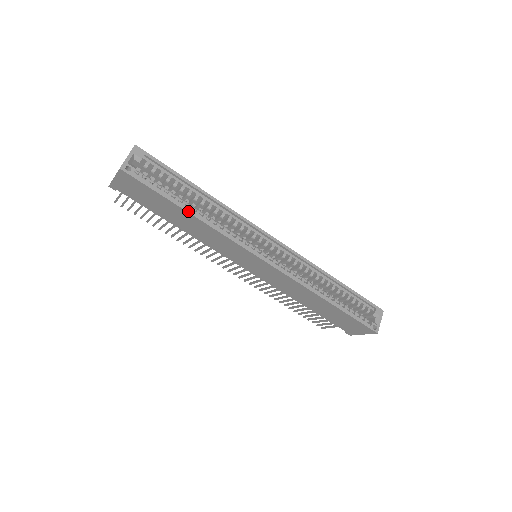
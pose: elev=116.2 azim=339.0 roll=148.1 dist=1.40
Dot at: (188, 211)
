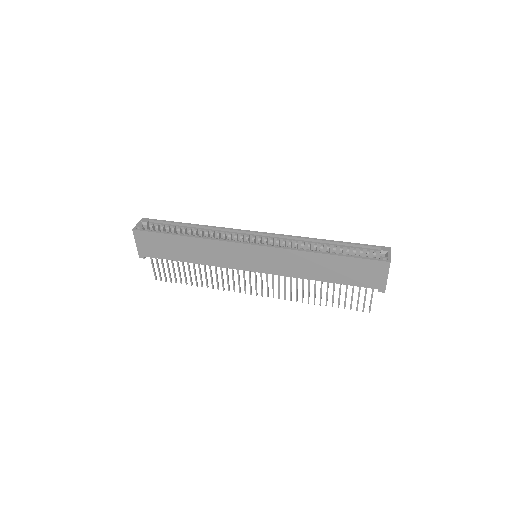
Dot at: (183, 235)
